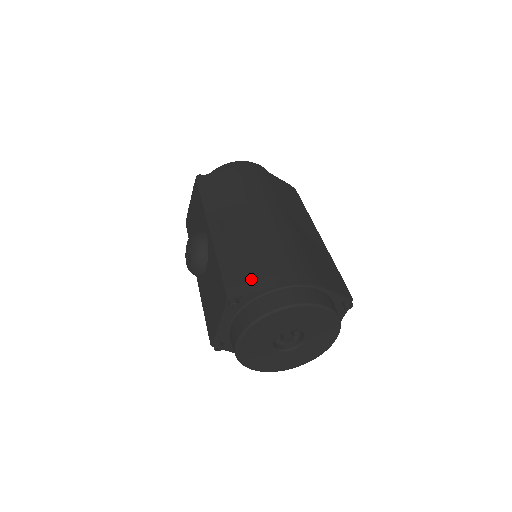
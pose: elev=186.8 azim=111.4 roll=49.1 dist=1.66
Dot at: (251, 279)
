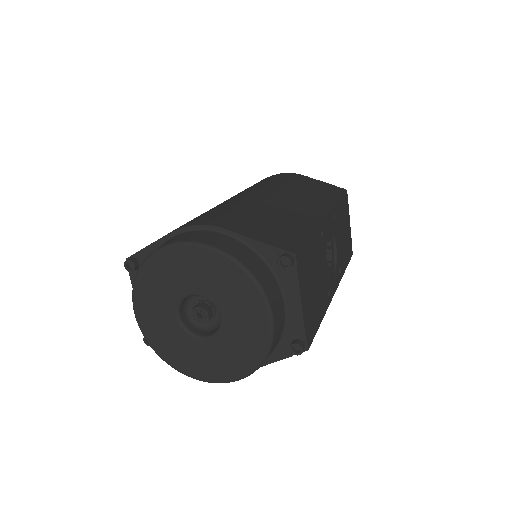
Dot at: occluded
